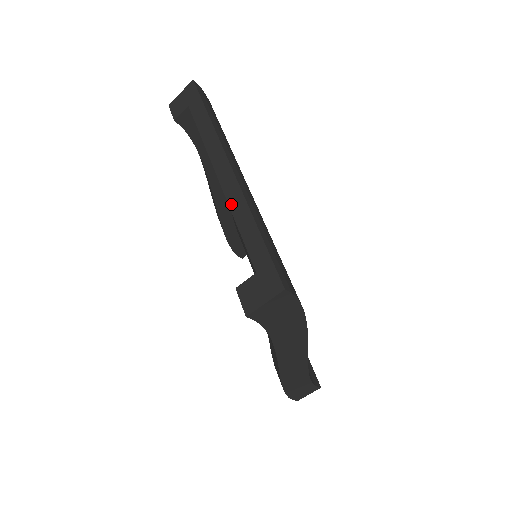
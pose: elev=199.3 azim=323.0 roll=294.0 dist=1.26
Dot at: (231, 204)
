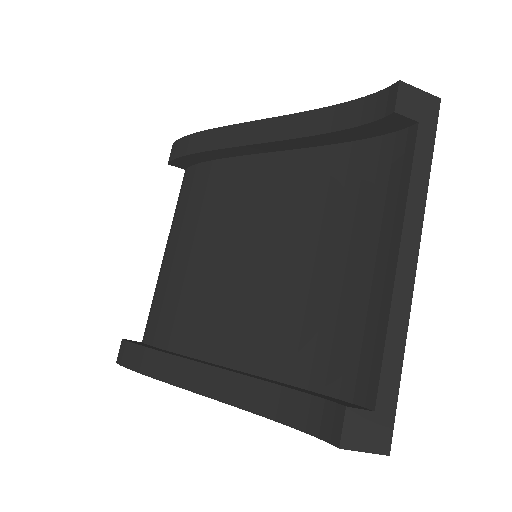
Dot at: (394, 308)
